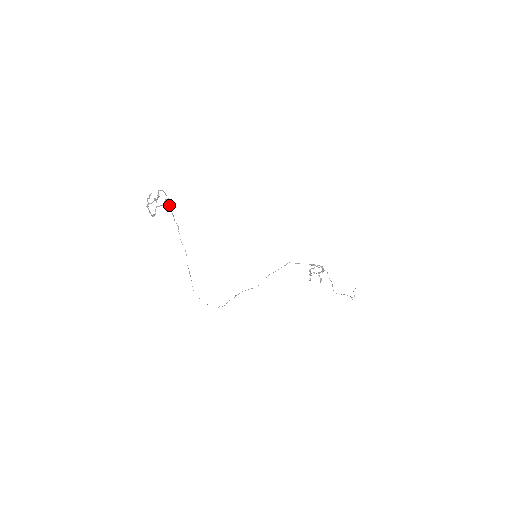
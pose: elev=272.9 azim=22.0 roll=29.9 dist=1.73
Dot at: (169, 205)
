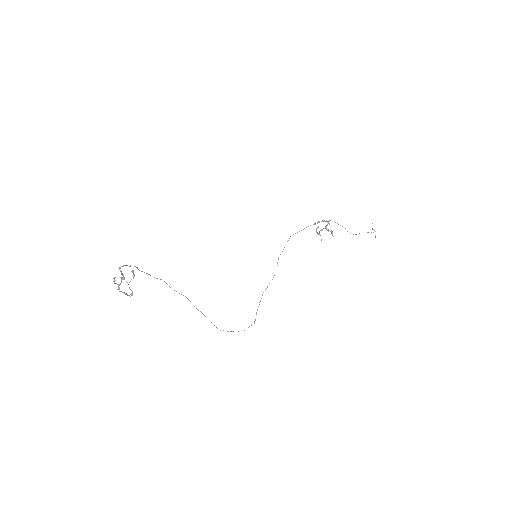
Dot at: (139, 270)
